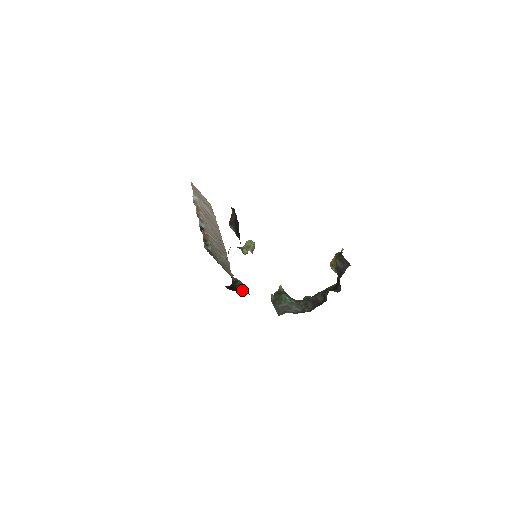
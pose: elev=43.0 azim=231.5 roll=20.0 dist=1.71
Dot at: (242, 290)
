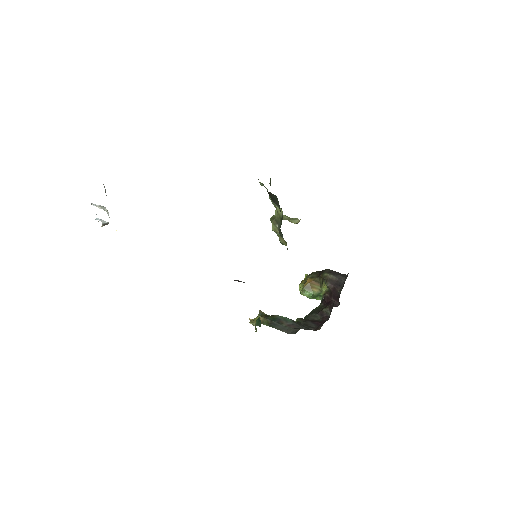
Dot at: occluded
